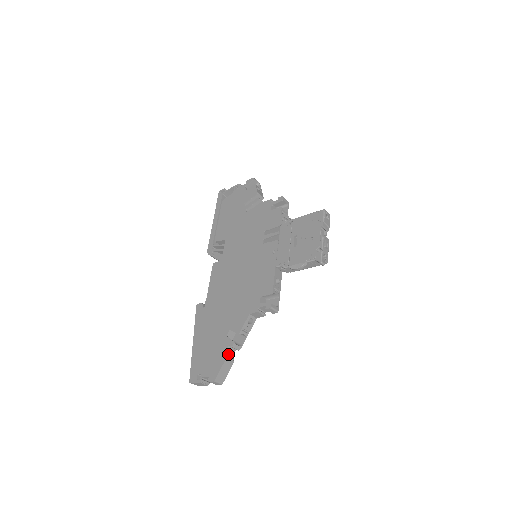
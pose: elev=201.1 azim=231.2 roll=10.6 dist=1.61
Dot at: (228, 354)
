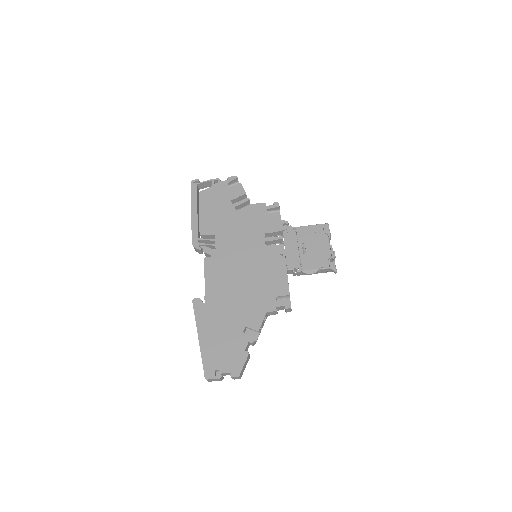
Dot at: (246, 350)
